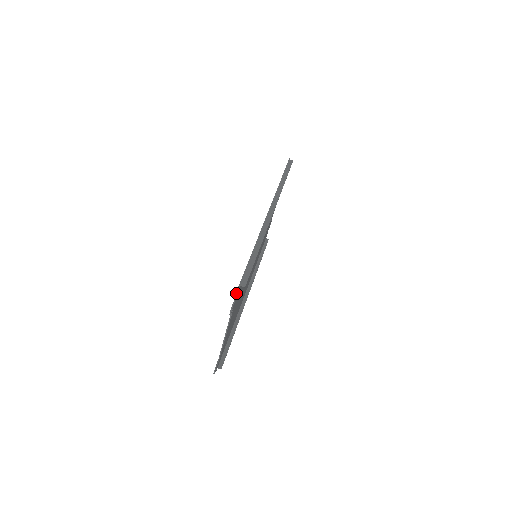
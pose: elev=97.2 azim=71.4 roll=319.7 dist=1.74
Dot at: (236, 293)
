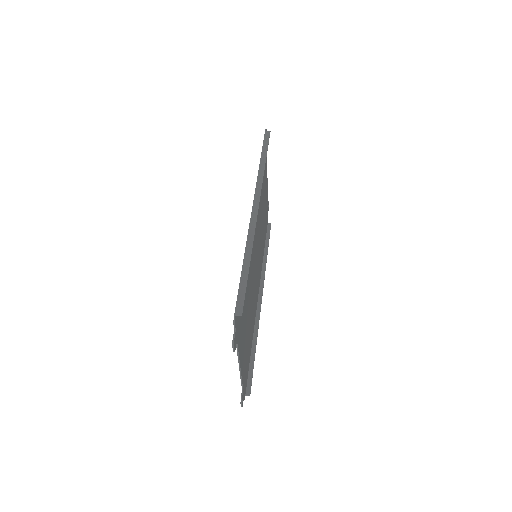
Dot at: occluded
